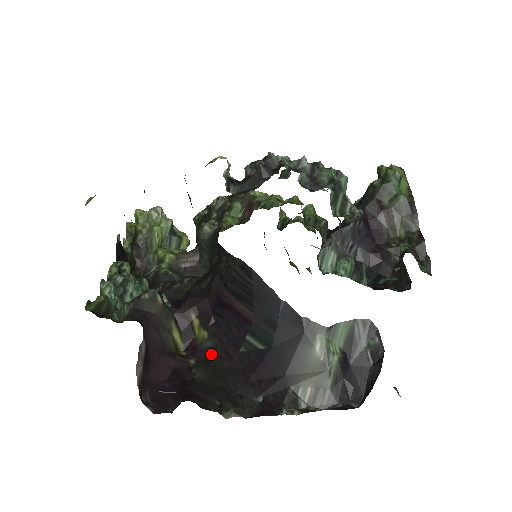
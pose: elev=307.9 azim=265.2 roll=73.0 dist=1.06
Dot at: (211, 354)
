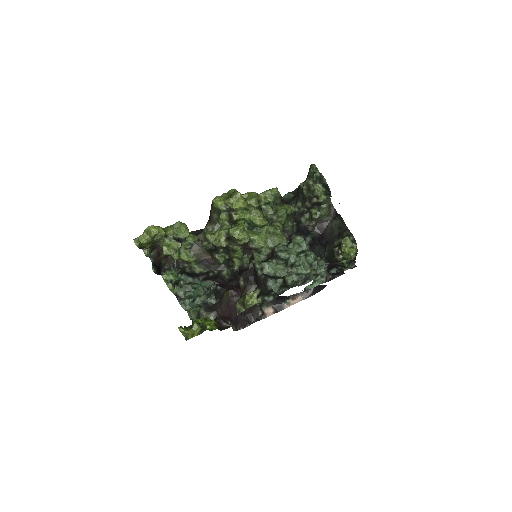
Dot at: occluded
